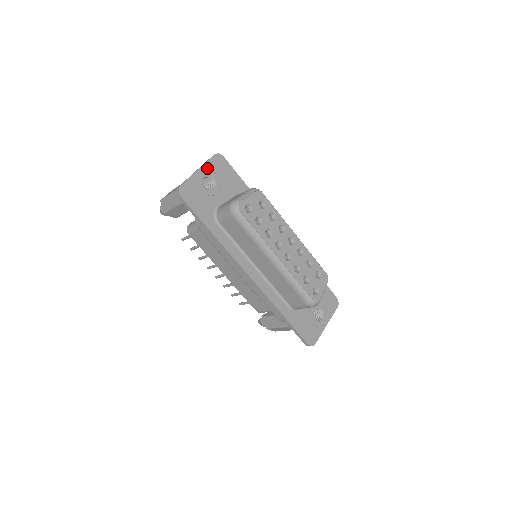
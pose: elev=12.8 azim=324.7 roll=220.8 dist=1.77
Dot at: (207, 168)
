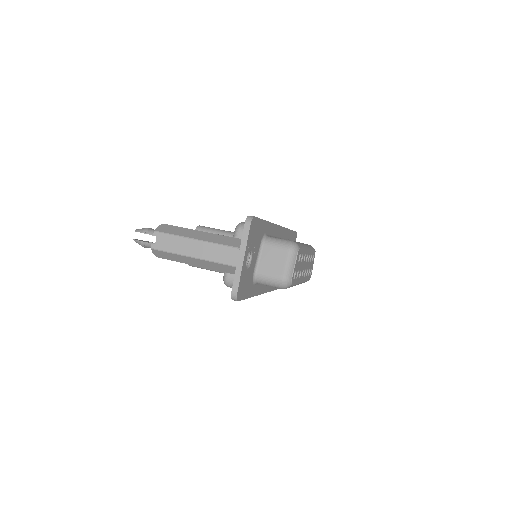
Dot at: (248, 247)
